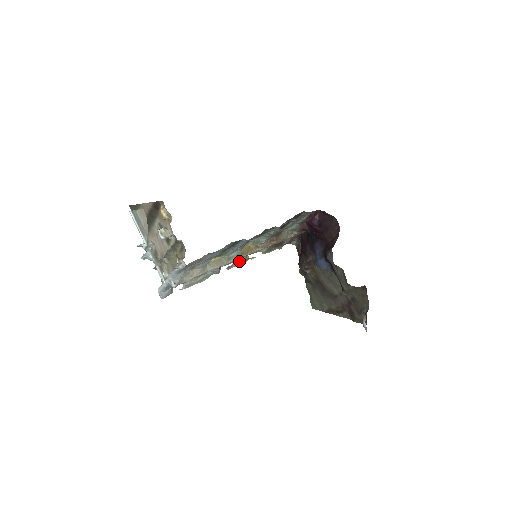
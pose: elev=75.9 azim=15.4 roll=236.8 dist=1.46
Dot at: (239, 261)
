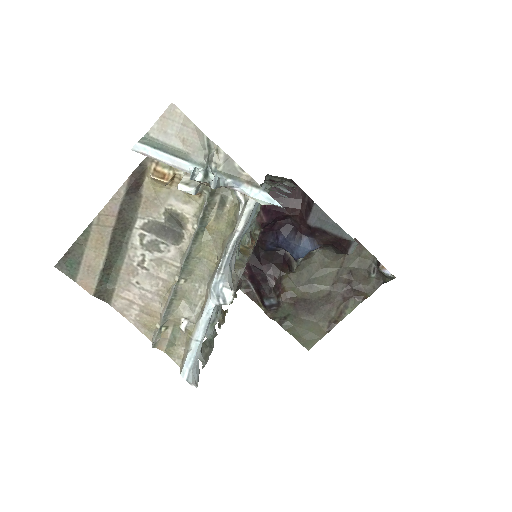
Dot at: (221, 315)
